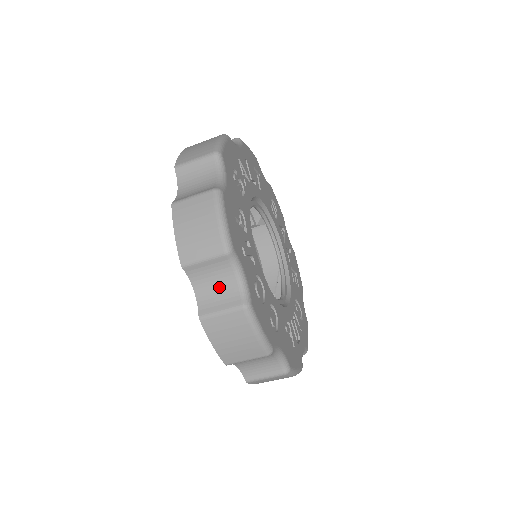
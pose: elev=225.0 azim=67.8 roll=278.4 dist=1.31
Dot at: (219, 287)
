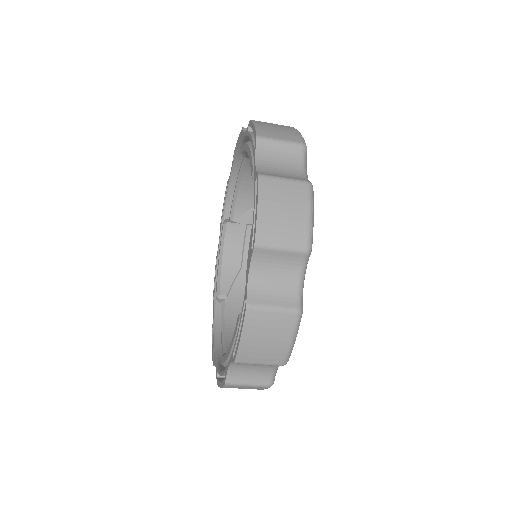
Dot at: (277, 281)
